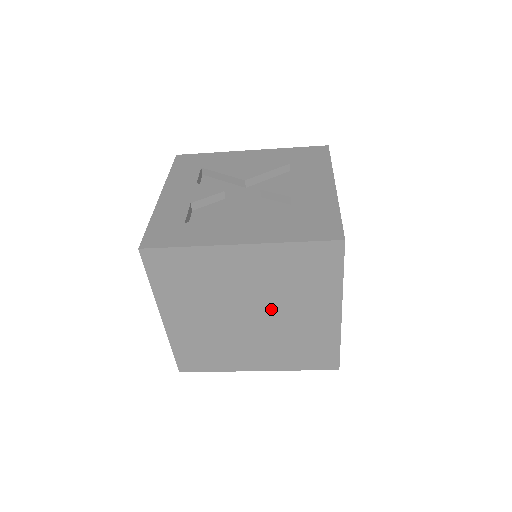
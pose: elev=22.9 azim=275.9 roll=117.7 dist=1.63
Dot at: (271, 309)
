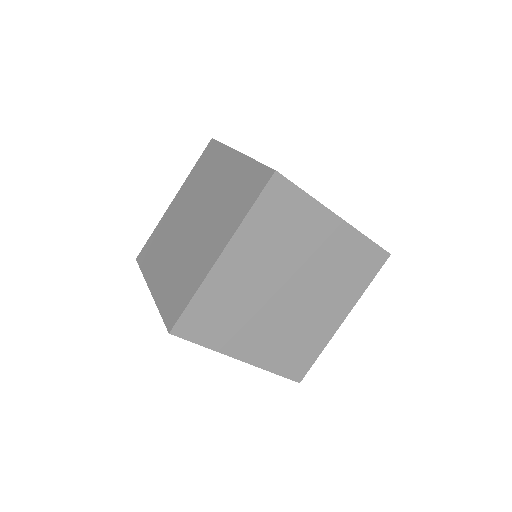
Dot at: (308, 291)
